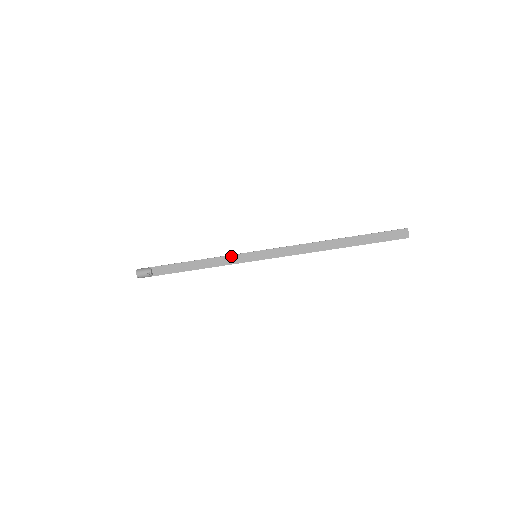
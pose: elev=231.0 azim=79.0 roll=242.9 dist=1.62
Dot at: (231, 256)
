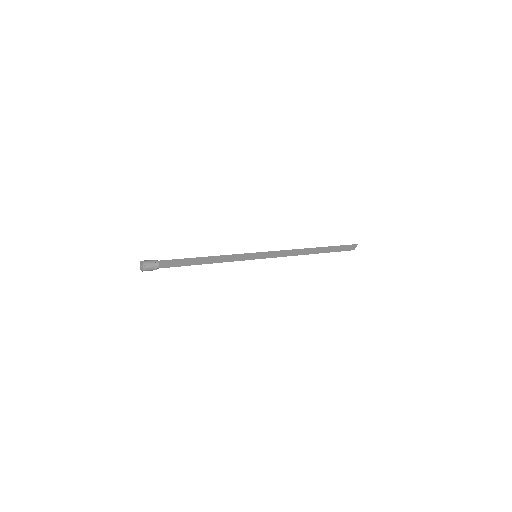
Dot at: (237, 255)
